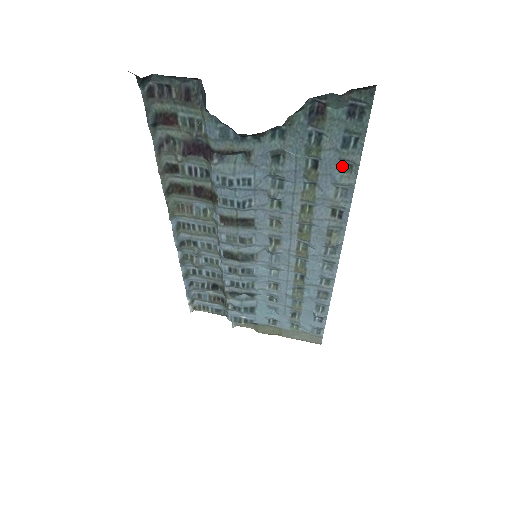
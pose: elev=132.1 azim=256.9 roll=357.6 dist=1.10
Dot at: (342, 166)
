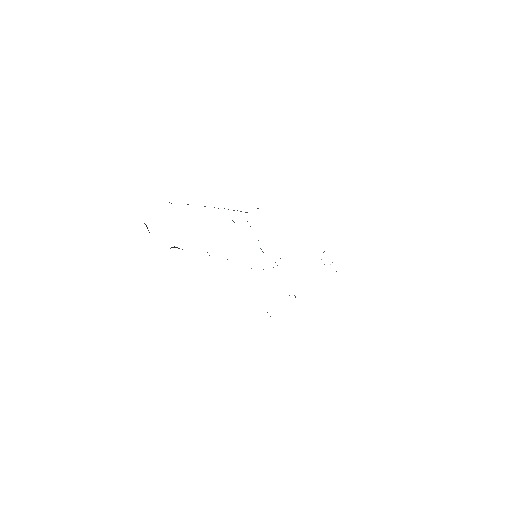
Dot at: occluded
